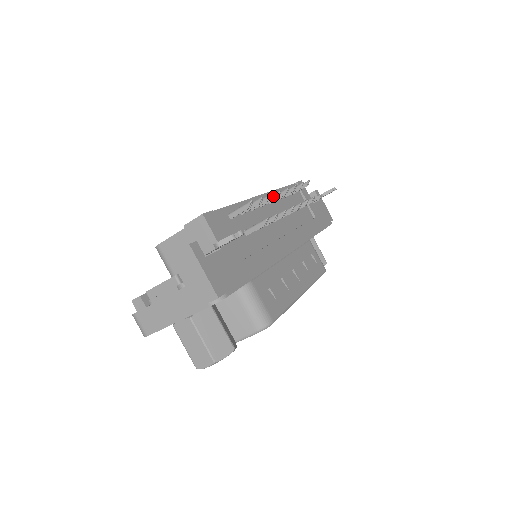
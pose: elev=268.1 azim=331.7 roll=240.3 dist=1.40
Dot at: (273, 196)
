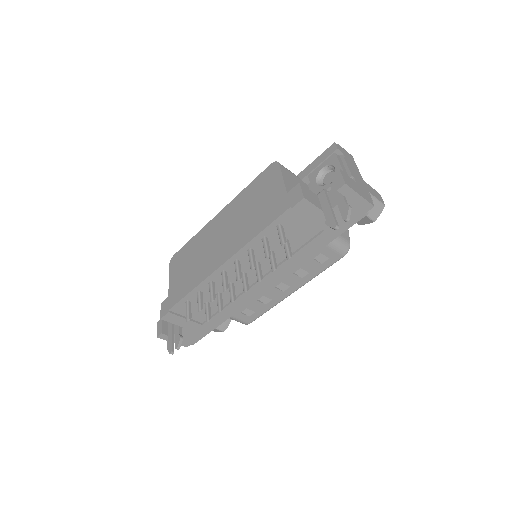
Dot at: (223, 286)
